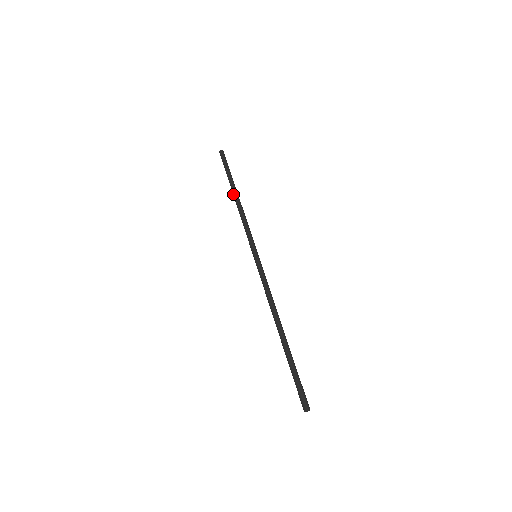
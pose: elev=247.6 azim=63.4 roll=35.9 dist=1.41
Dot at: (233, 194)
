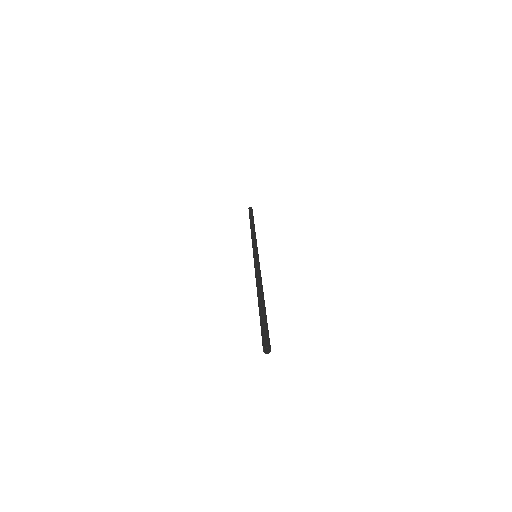
Dot at: (251, 225)
